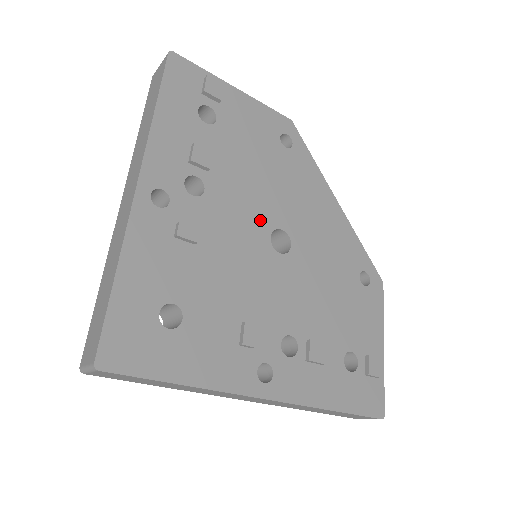
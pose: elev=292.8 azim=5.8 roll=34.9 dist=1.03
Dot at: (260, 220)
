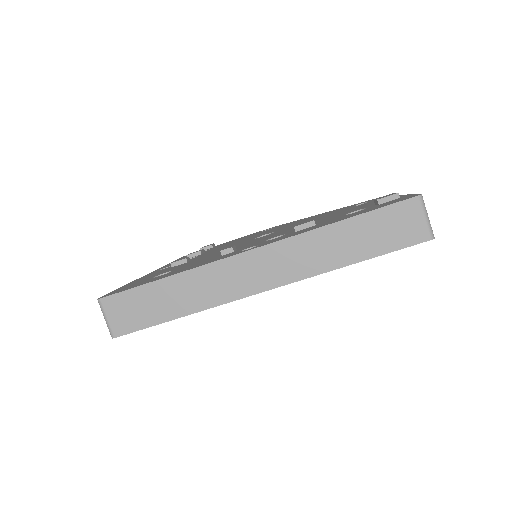
Dot at: occluded
